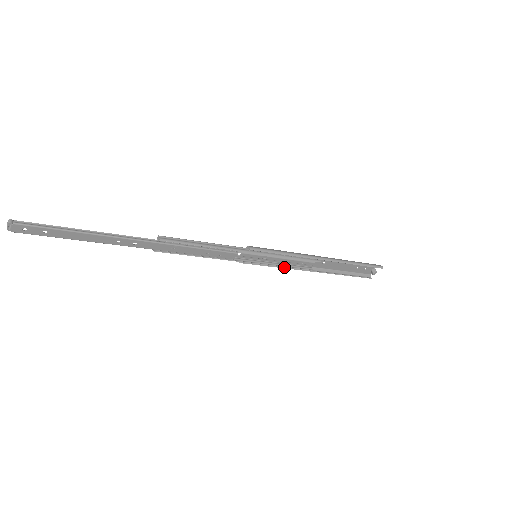
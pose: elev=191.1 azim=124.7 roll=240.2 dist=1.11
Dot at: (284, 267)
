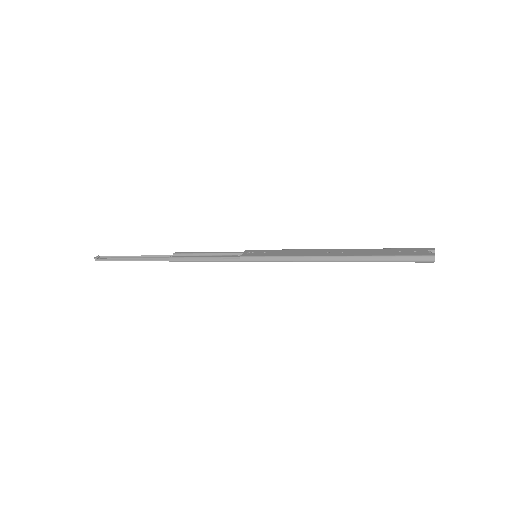
Dot at: occluded
